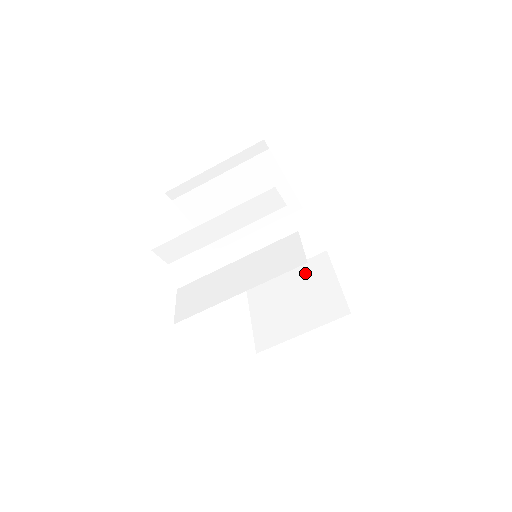
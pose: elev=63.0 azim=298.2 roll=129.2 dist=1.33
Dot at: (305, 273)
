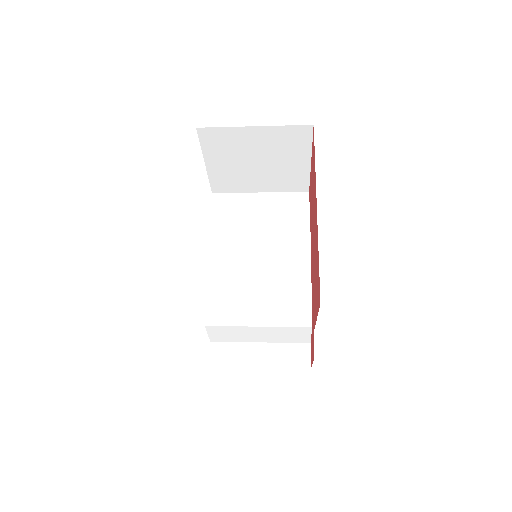
Dot at: (278, 142)
